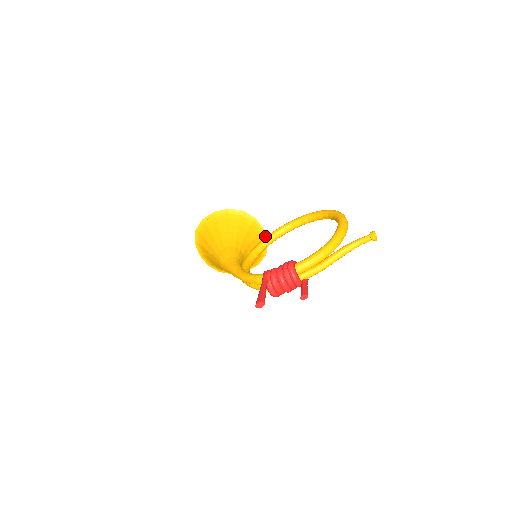
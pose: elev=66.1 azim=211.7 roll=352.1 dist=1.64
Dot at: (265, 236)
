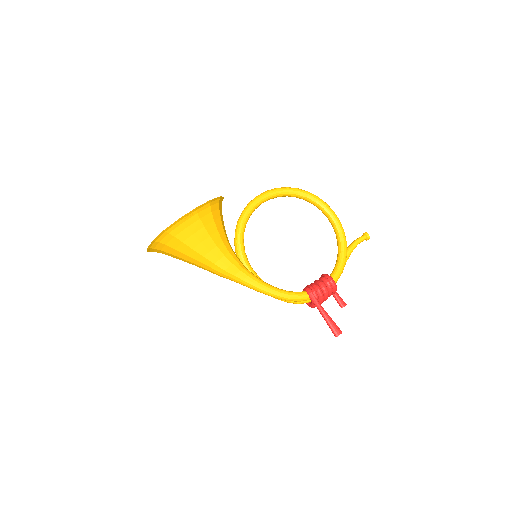
Dot at: occluded
